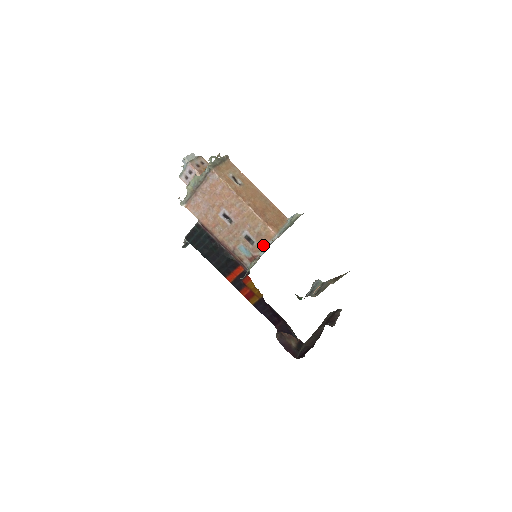
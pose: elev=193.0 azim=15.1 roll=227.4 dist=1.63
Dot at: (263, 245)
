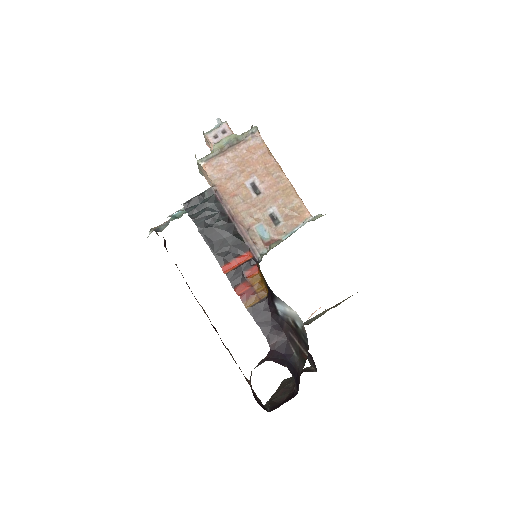
Dot at: (290, 227)
